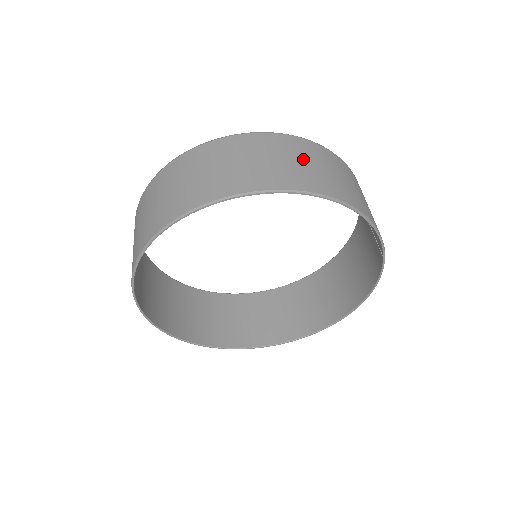
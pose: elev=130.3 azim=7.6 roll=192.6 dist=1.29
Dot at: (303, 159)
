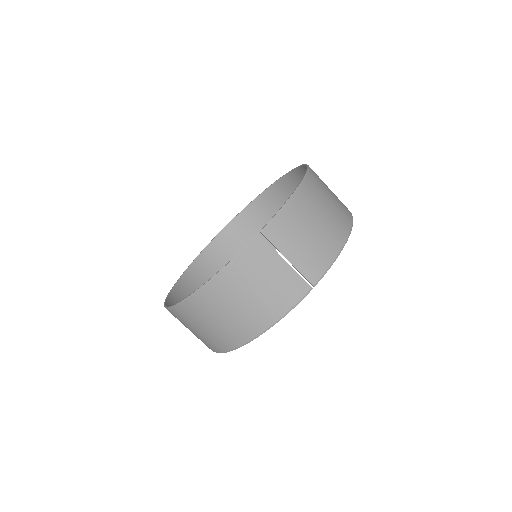
Dot at: (203, 324)
